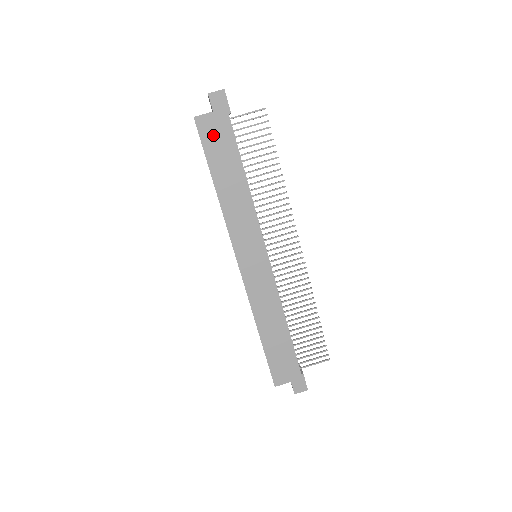
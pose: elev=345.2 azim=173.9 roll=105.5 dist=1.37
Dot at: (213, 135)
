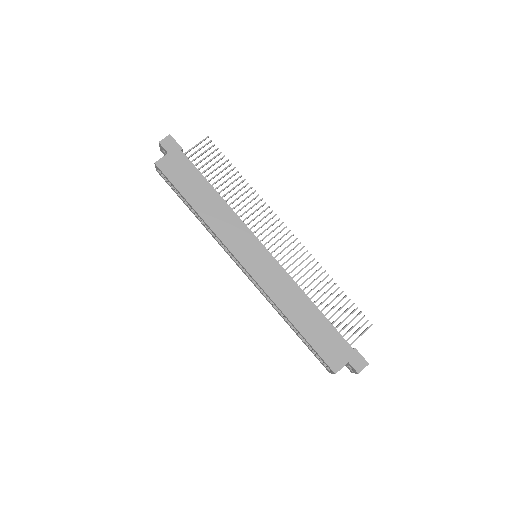
Dot at: (175, 170)
